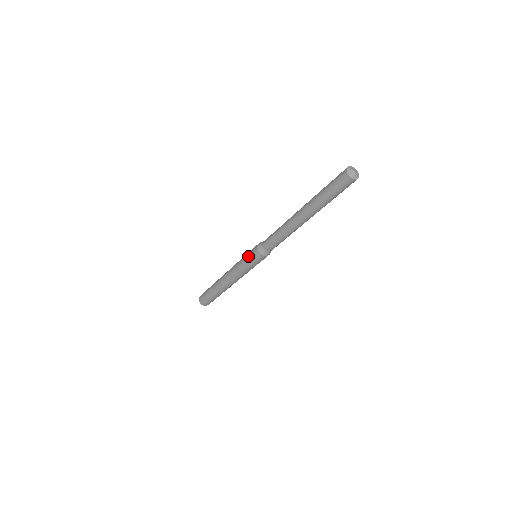
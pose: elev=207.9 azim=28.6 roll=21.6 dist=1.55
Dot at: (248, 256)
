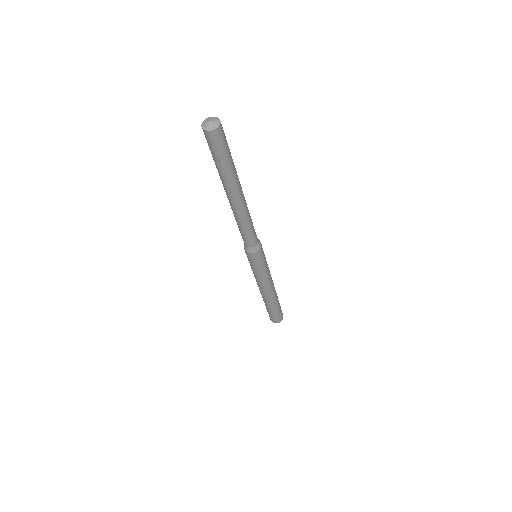
Dot at: occluded
